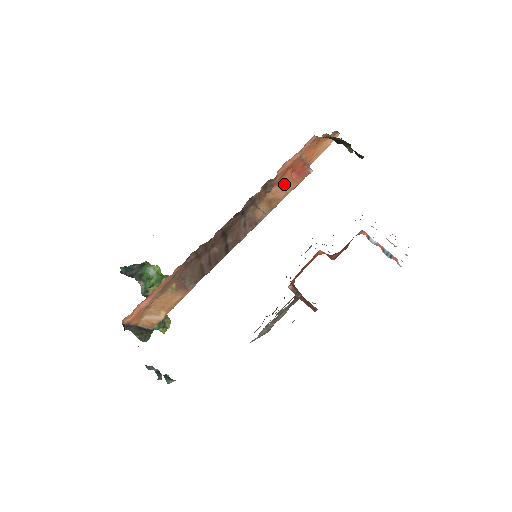
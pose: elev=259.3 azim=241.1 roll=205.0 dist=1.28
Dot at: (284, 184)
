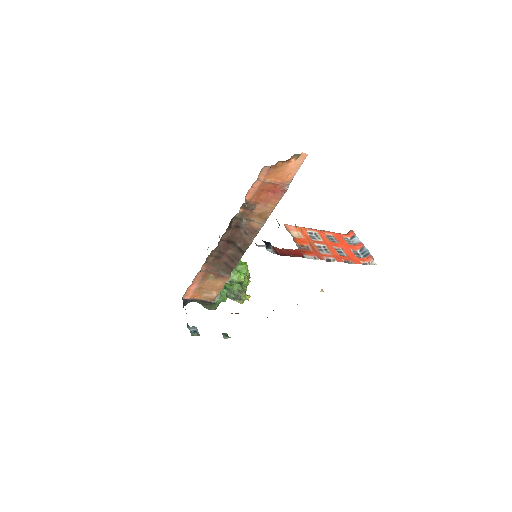
Dot at: (265, 202)
